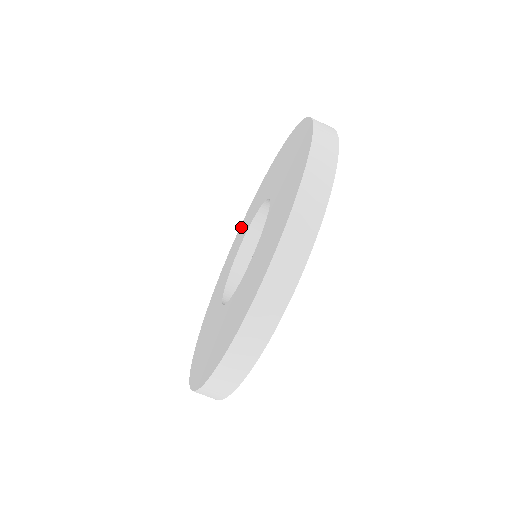
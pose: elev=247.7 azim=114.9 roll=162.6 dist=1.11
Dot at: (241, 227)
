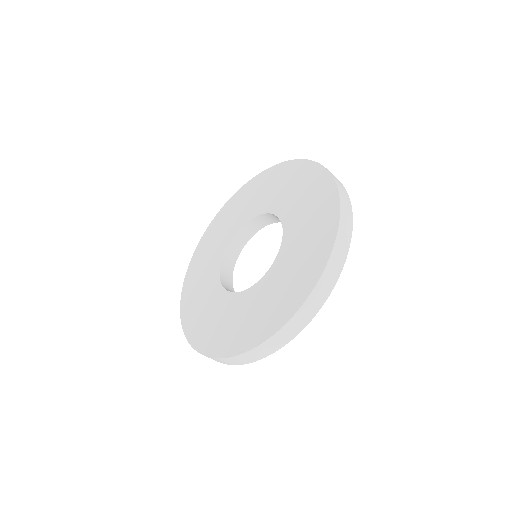
Dot at: (198, 254)
